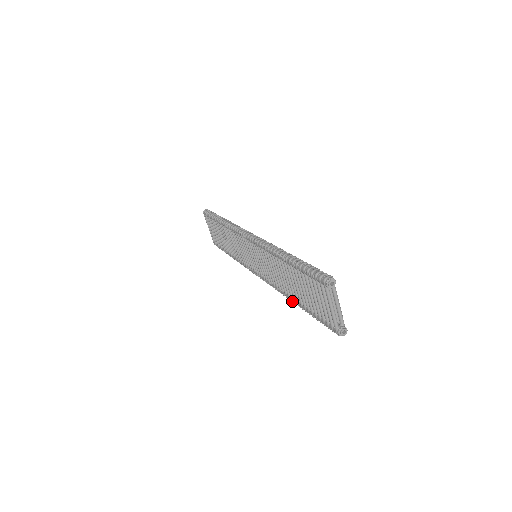
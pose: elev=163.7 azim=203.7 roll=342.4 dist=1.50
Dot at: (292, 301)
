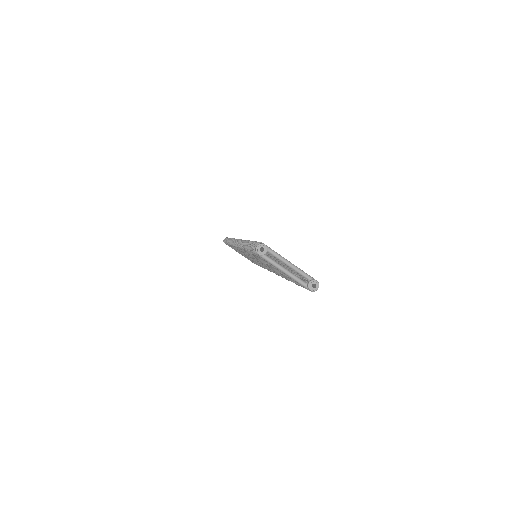
Dot at: (288, 280)
